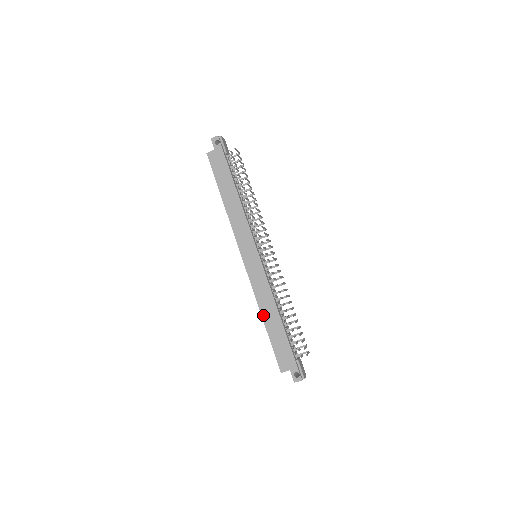
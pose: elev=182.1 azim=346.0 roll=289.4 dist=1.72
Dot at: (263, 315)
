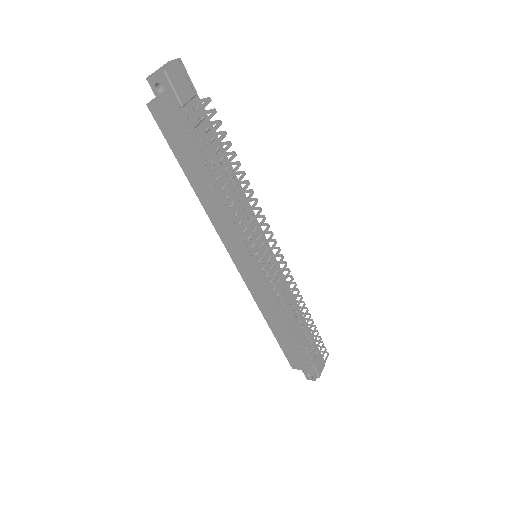
Dot at: (268, 322)
